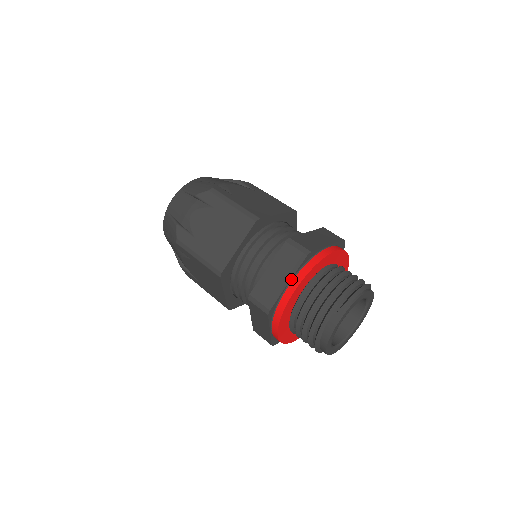
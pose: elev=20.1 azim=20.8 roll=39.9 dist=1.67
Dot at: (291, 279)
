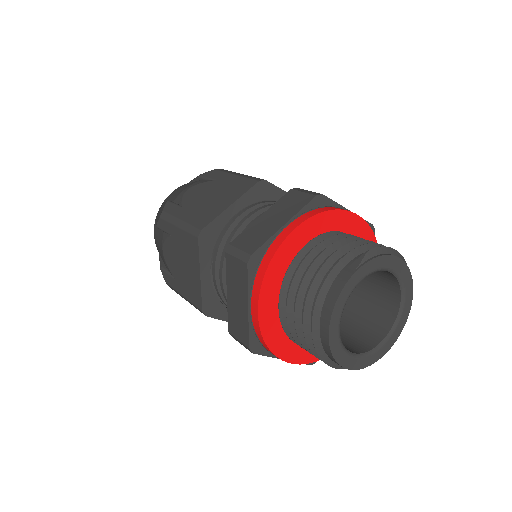
Dot at: (289, 221)
